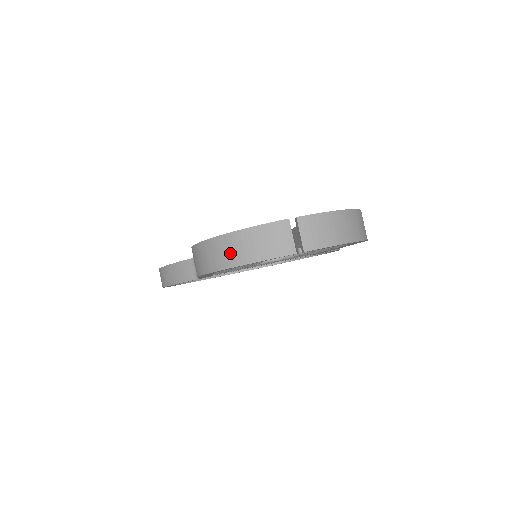
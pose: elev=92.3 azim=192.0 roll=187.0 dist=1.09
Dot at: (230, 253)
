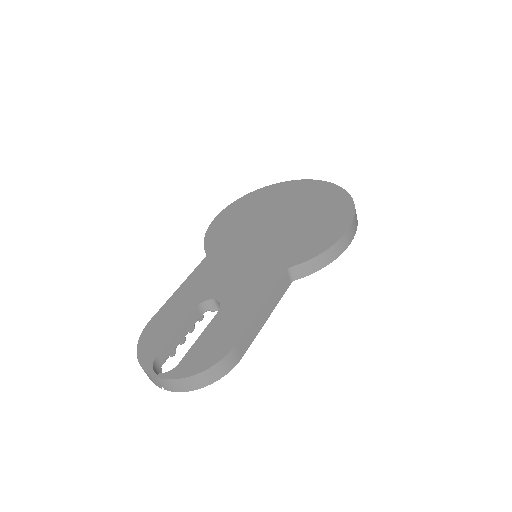
Dot at: occluded
